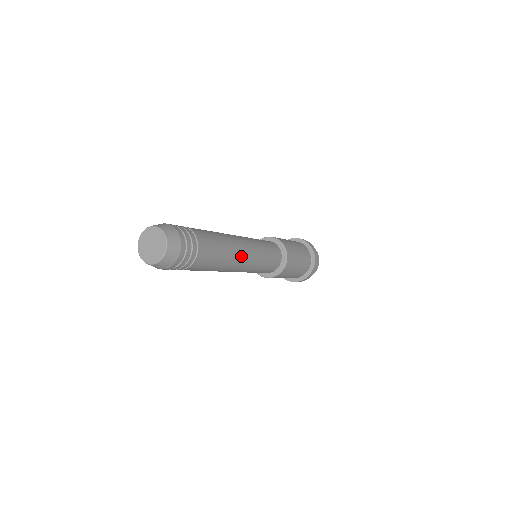
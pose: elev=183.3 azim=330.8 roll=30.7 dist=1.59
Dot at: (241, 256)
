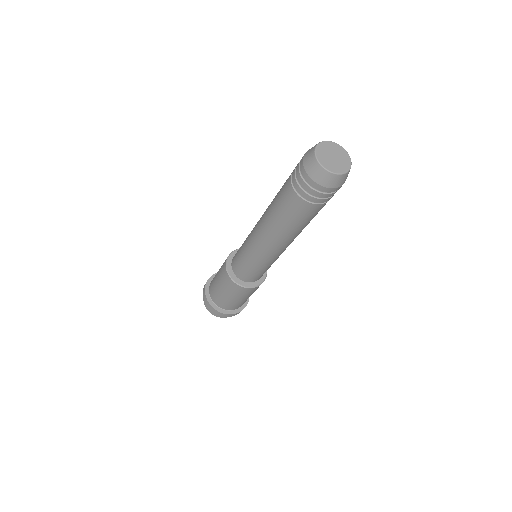
Dot at: occluded
